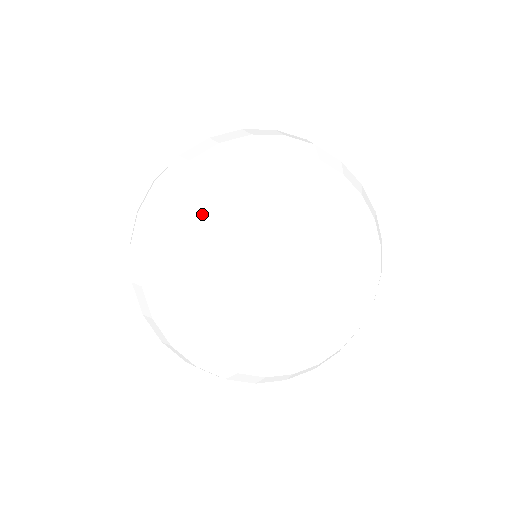
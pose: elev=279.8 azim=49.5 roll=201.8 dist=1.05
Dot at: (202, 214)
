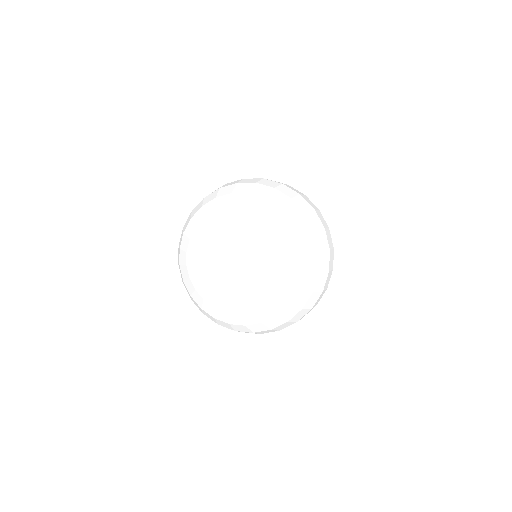
Dot at: (193, 226)
